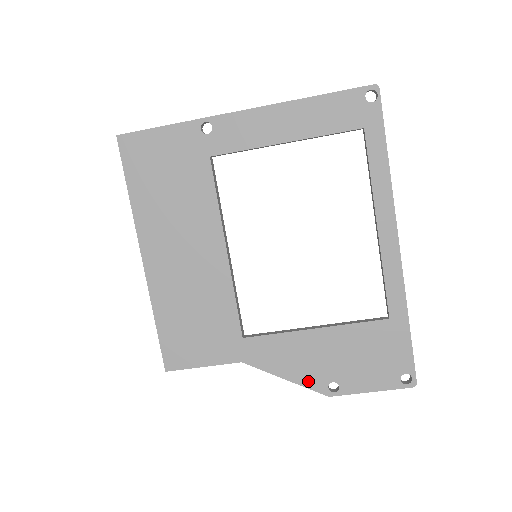
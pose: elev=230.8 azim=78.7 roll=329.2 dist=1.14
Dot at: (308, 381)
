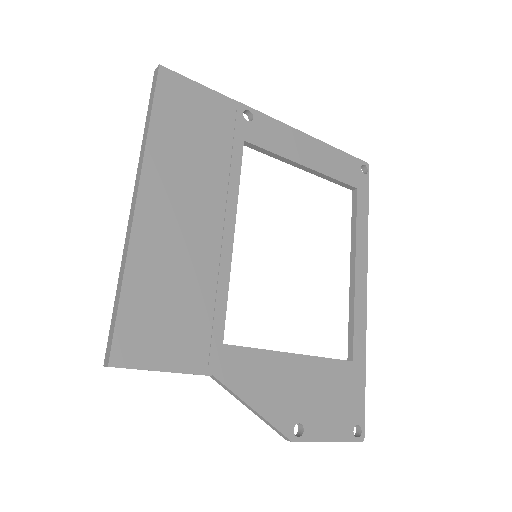
Dot at: (277, 417)
